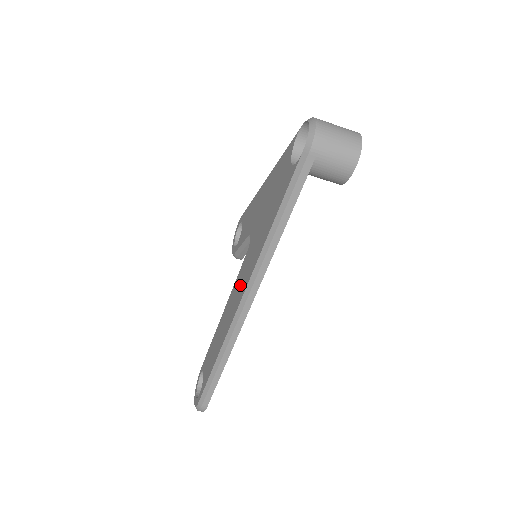
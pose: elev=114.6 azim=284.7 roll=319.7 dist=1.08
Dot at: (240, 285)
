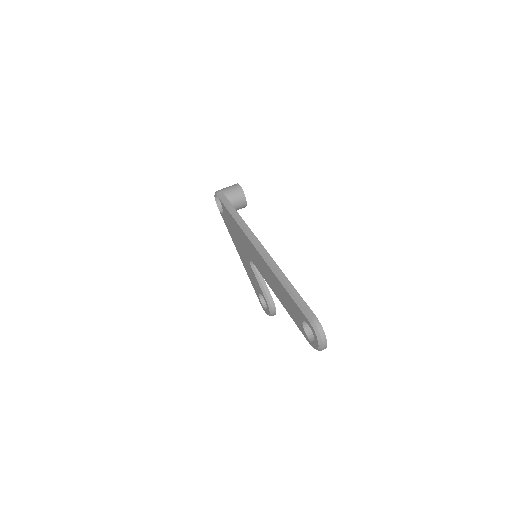
Dot at: (257, 259)
